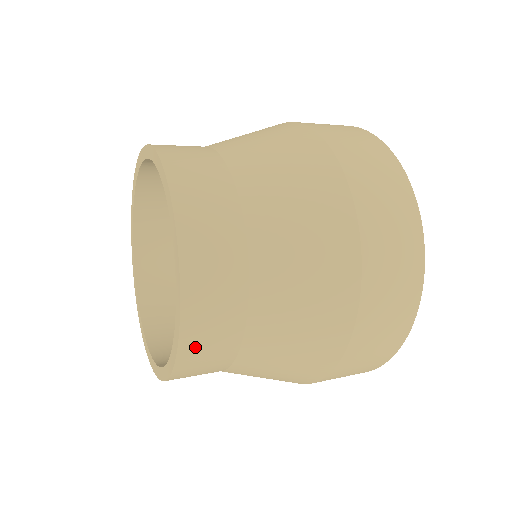
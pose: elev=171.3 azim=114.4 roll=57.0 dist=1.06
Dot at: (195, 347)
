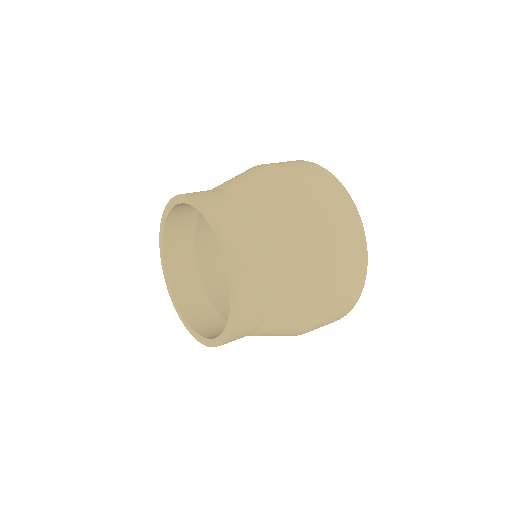
Dot at: (242, 323)
